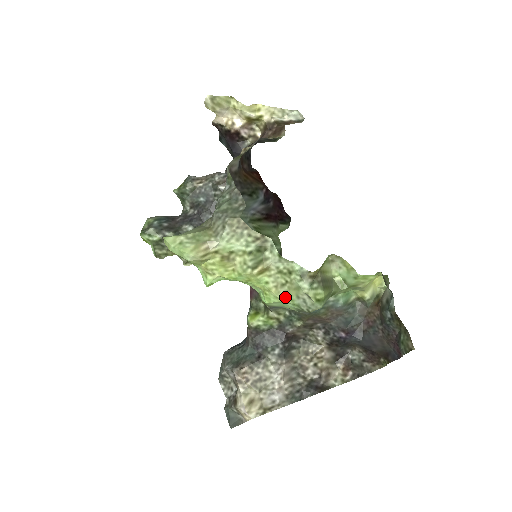
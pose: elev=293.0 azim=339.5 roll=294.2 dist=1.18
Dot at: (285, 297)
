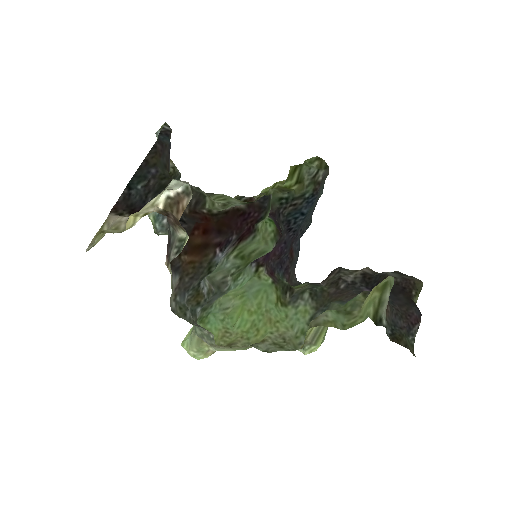
Dot at: (292, 334)
